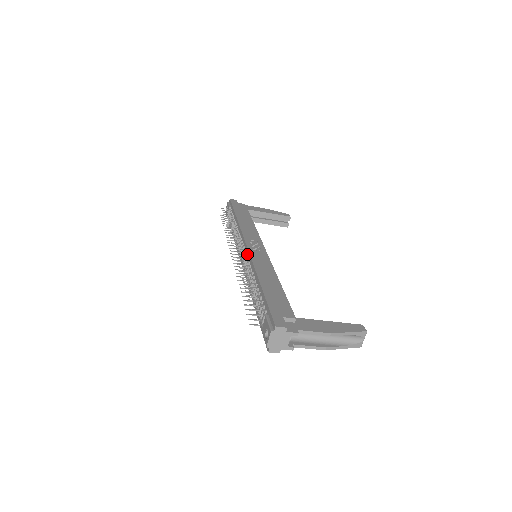
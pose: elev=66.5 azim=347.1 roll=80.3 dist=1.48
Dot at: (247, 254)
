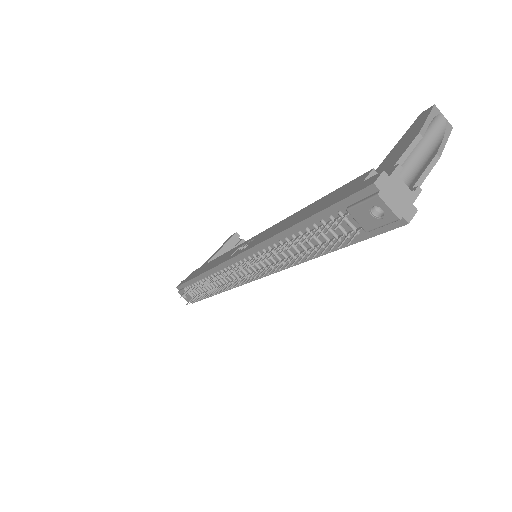
Dot at: (246, 257)
